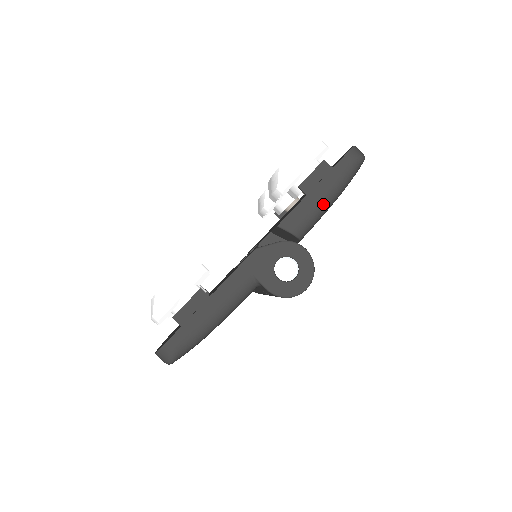
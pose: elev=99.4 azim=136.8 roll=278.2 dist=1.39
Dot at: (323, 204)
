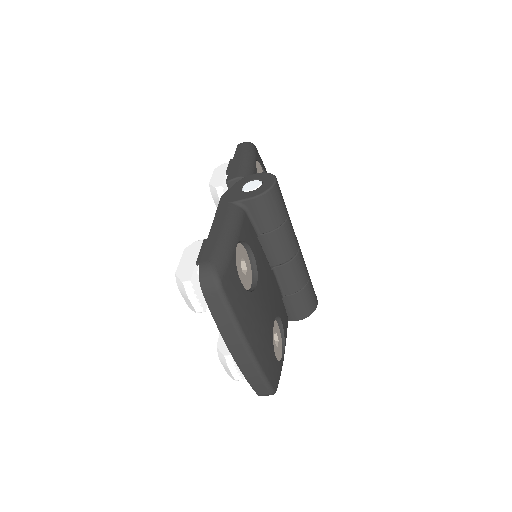
Dot at: (246, 161)
